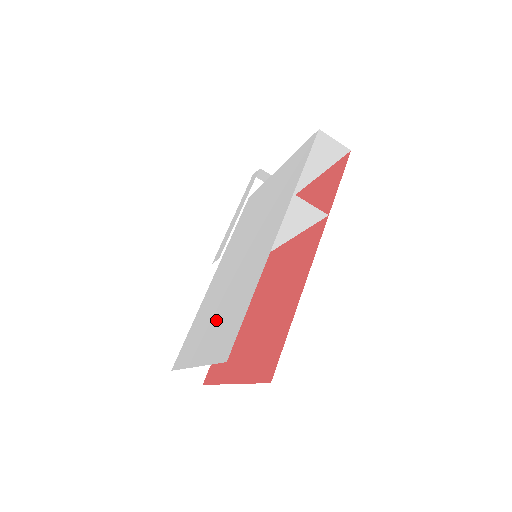
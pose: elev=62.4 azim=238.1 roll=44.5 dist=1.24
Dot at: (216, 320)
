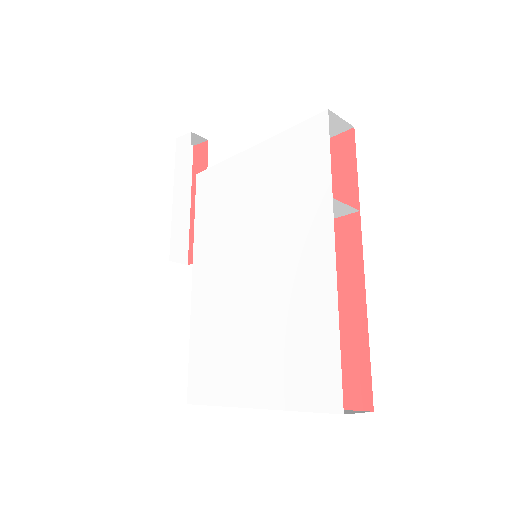
Dot at: (261, 350)
